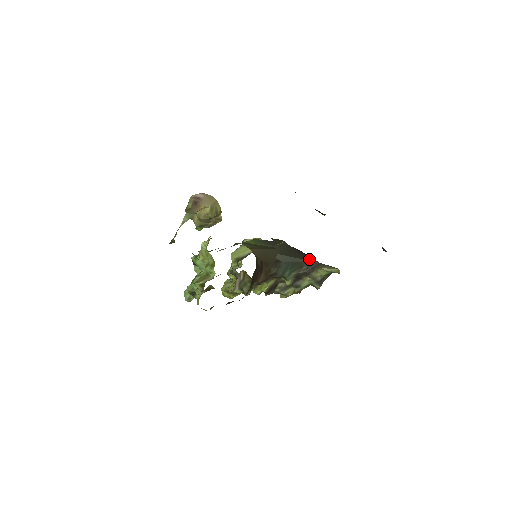
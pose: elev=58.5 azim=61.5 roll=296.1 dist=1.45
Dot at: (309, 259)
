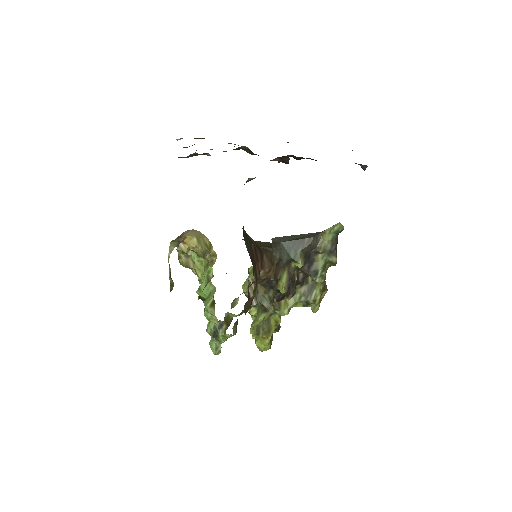
Dot at: (309, 233)
